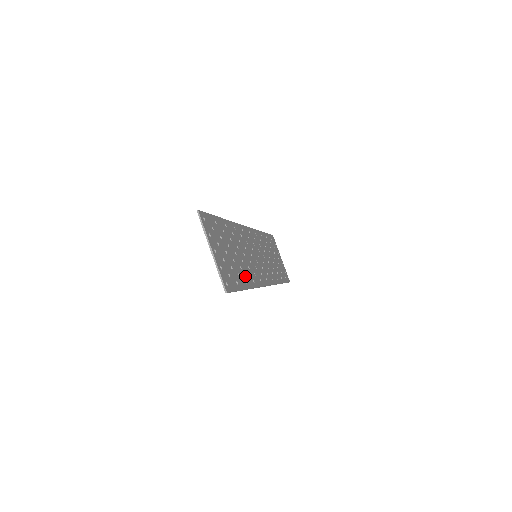
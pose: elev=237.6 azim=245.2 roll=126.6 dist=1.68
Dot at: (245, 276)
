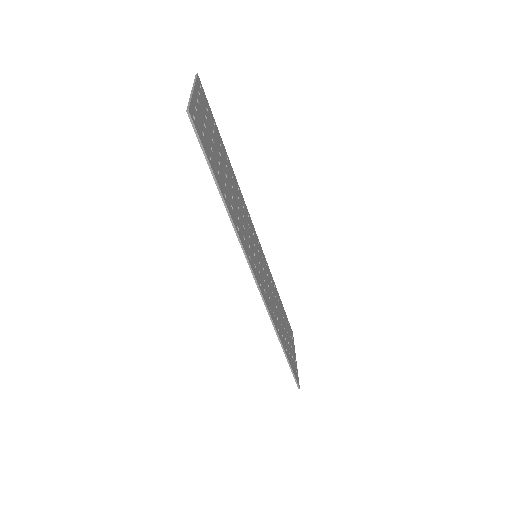
Dot at: (227, 197)
